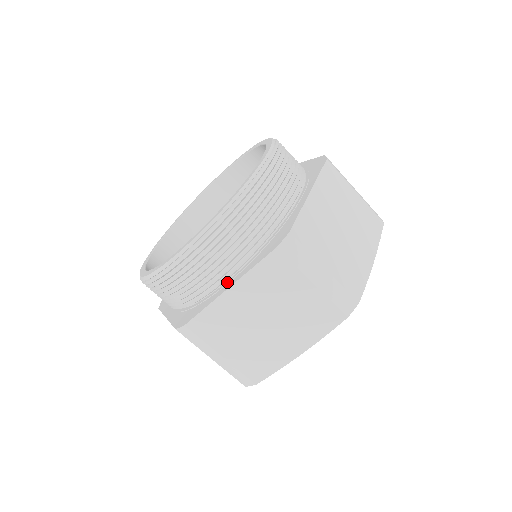
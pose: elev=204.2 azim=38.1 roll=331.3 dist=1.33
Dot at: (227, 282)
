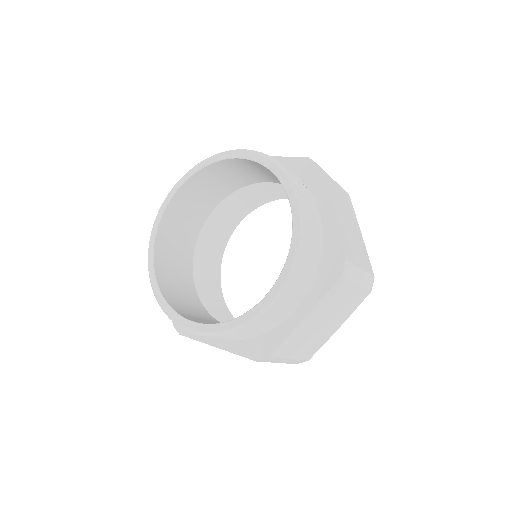
Dot at: (296, 311)
